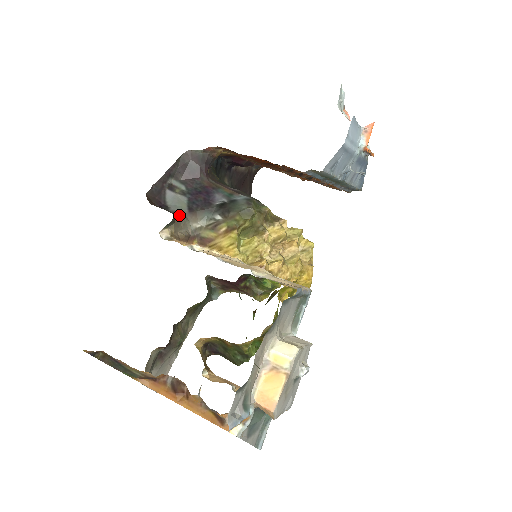
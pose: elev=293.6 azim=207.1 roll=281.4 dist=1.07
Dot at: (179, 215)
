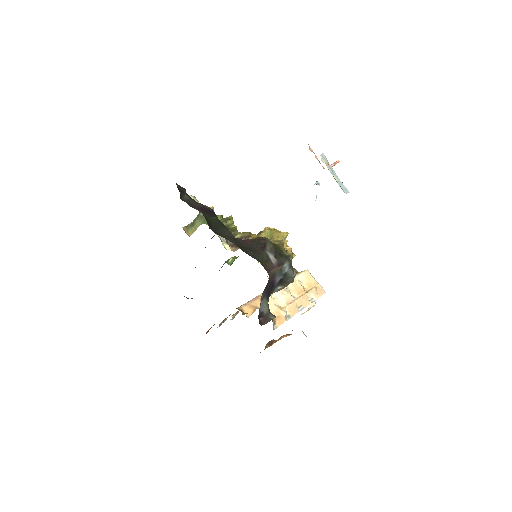
Dot at: (269, 309)
